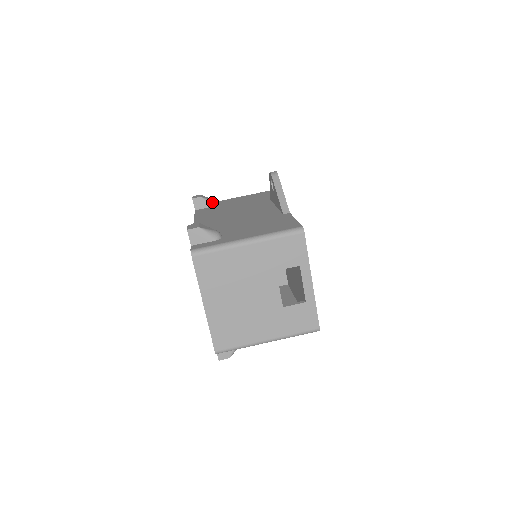
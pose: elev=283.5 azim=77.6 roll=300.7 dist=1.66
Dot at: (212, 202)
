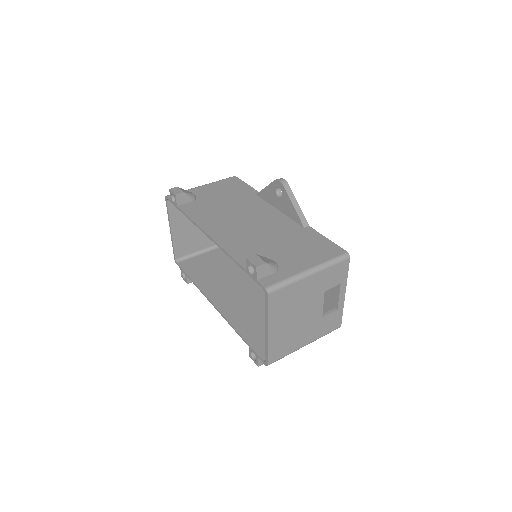
Dot at: (193, 196)
